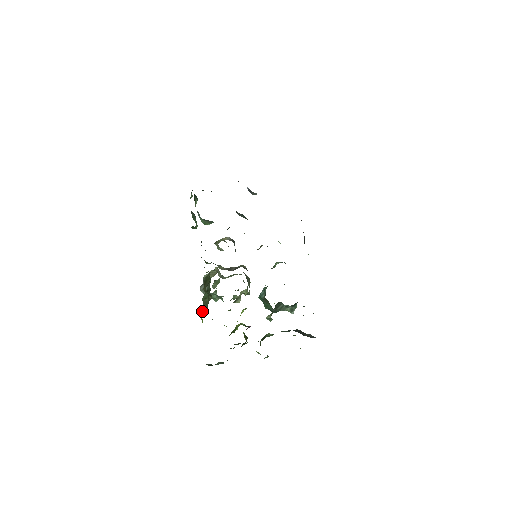
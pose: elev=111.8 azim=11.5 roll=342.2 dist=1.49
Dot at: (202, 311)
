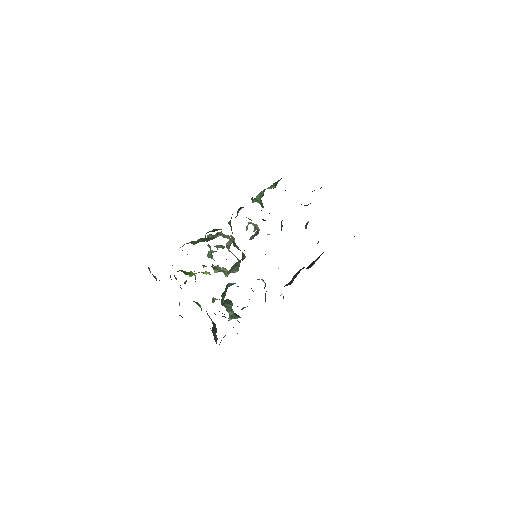
Dot at: (190, 242)
